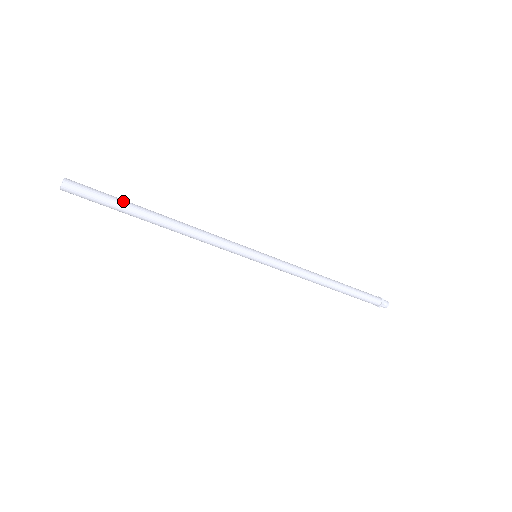
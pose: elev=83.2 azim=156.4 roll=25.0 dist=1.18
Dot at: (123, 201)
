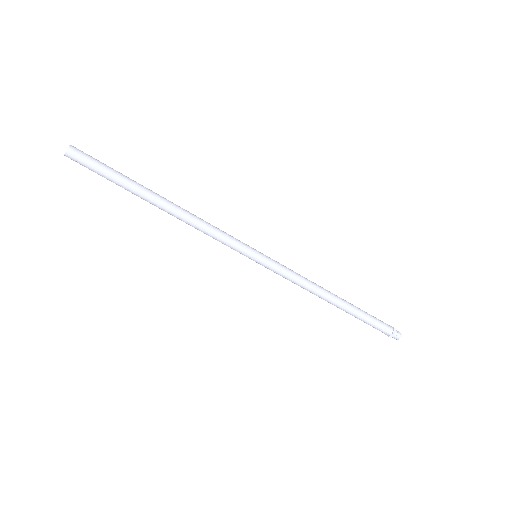
Dot at: (124, 176)
